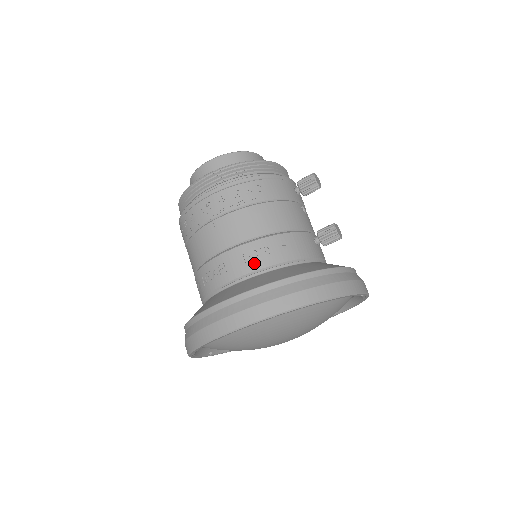
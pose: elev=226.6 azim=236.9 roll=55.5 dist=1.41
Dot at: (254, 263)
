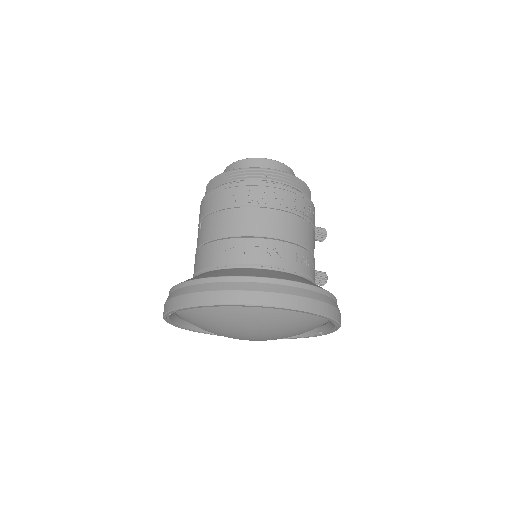
Dot at: (301, 265)
